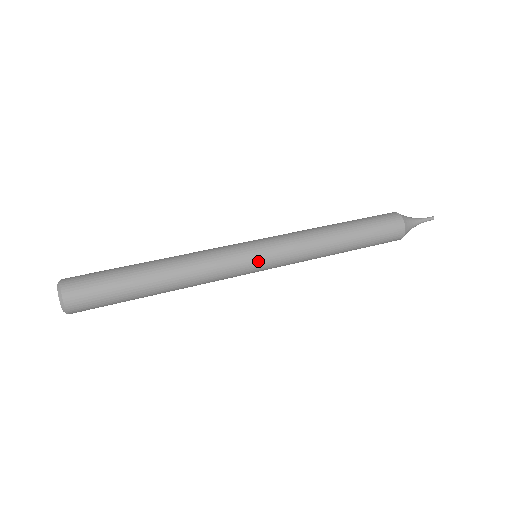
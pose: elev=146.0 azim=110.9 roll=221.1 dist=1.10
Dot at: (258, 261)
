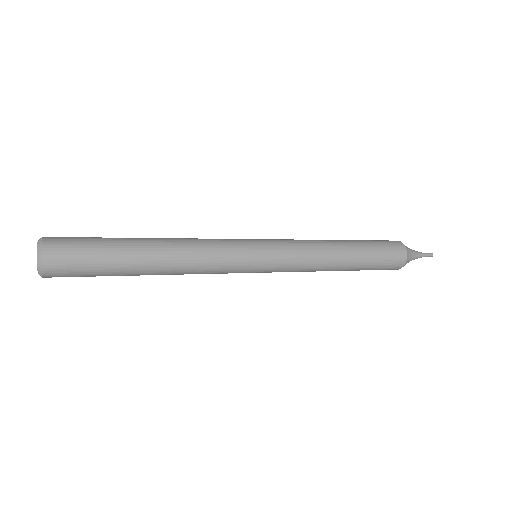
Dot at: (259, 263)
